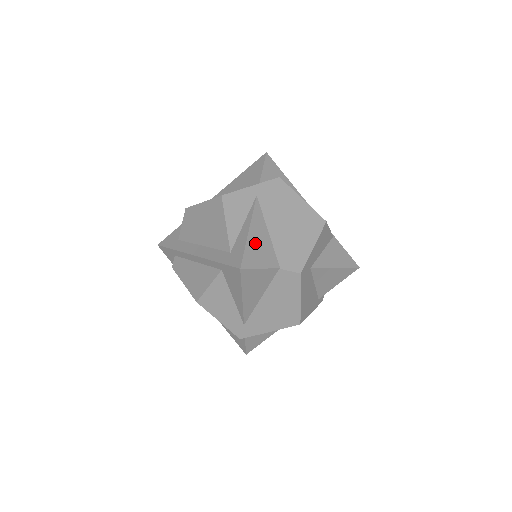
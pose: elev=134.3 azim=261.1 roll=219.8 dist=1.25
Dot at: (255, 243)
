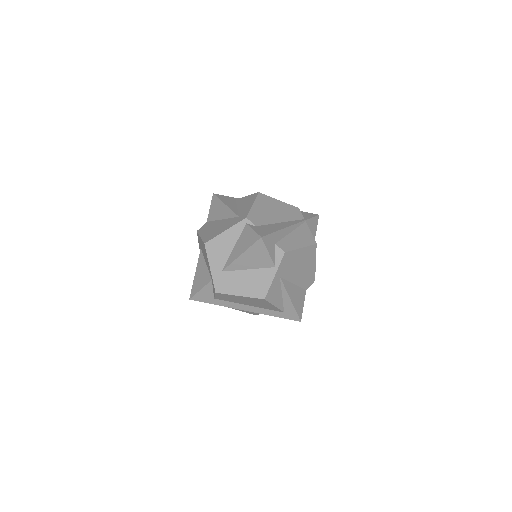
Dot at: (296, 301)
